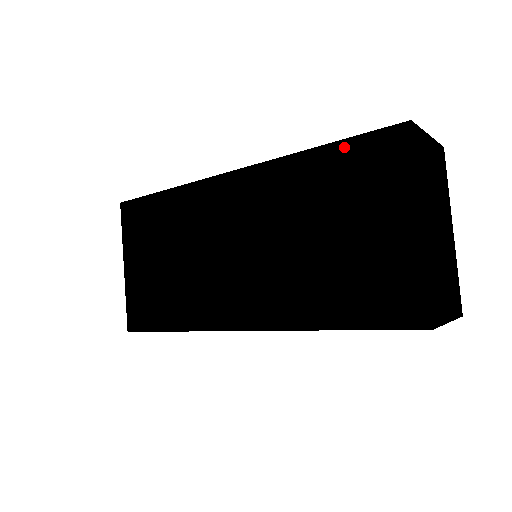
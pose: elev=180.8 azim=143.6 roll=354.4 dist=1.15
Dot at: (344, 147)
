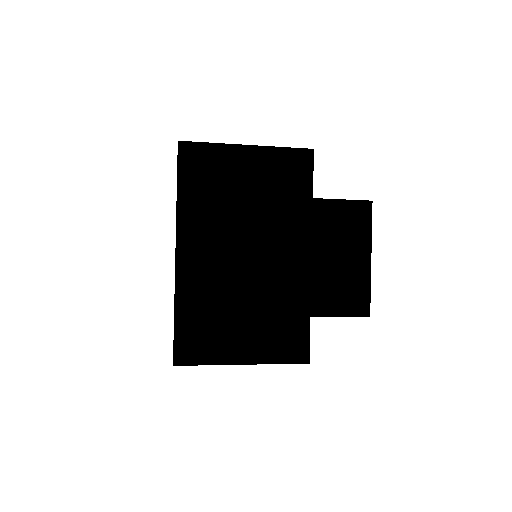
Dot at: occluded
